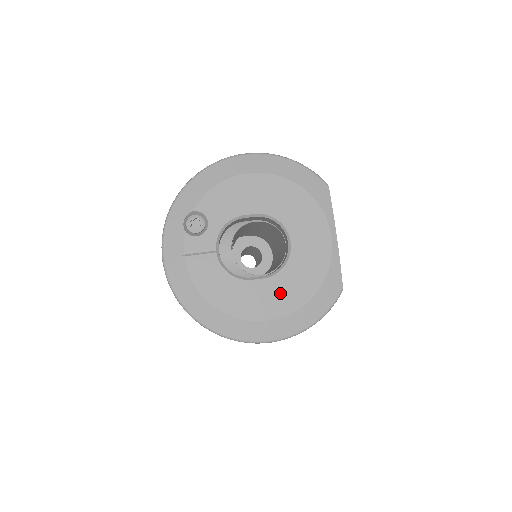
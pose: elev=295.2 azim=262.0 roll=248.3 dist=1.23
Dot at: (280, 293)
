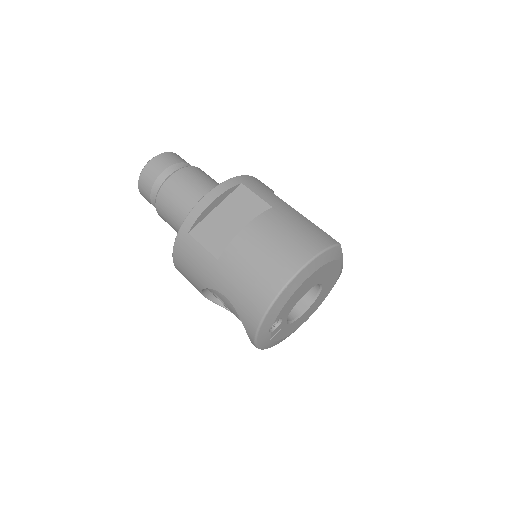
Dot at: (316, 305)
